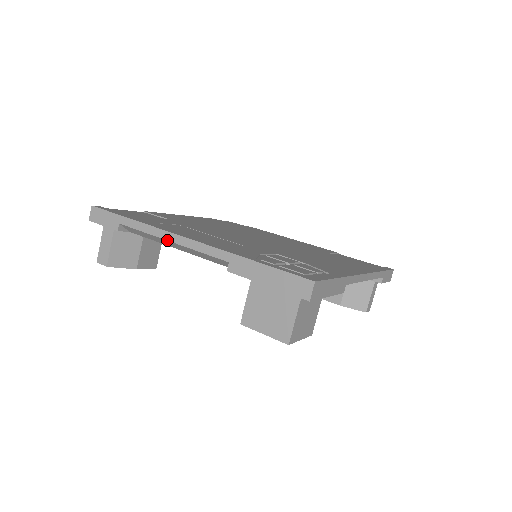
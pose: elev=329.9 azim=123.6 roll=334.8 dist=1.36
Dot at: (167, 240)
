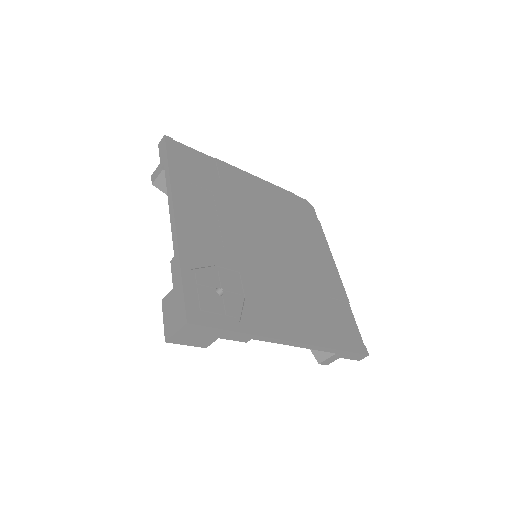
Dot at: (168, 204)
